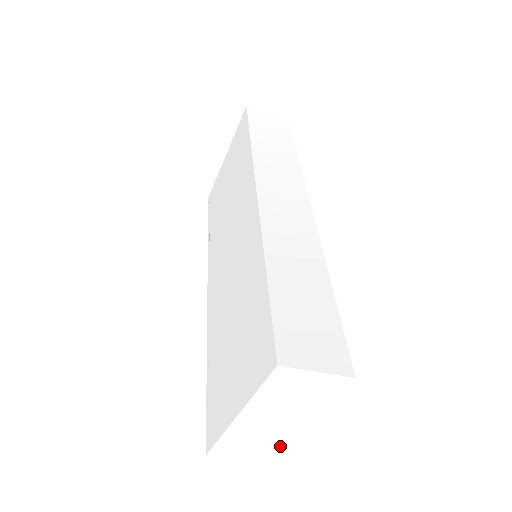
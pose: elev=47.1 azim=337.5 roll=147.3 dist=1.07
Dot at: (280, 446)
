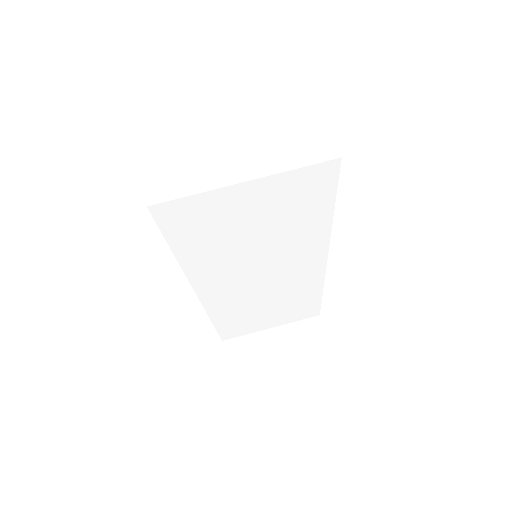
Dot at: (189, 192)
